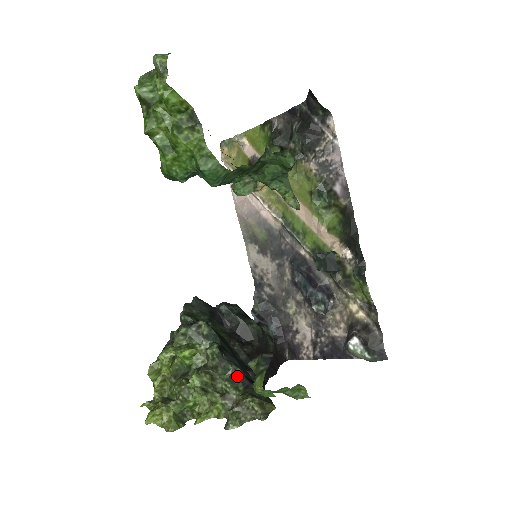
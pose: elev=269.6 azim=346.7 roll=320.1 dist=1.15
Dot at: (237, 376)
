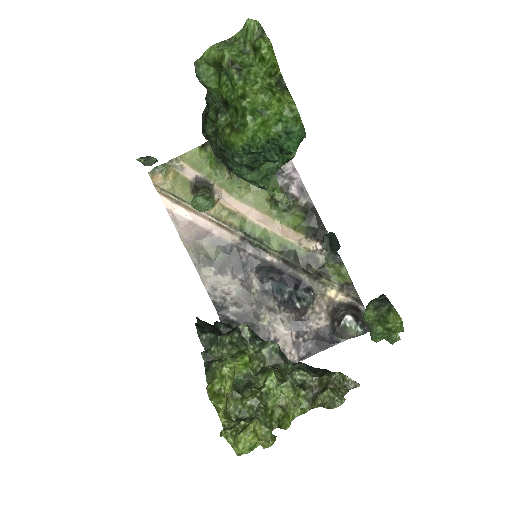
Dot at: (302, 365)
